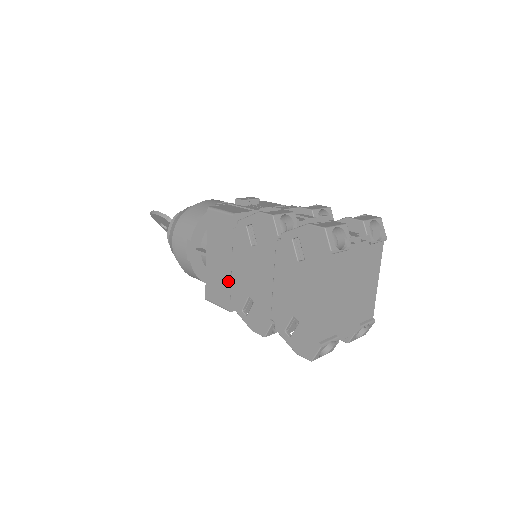
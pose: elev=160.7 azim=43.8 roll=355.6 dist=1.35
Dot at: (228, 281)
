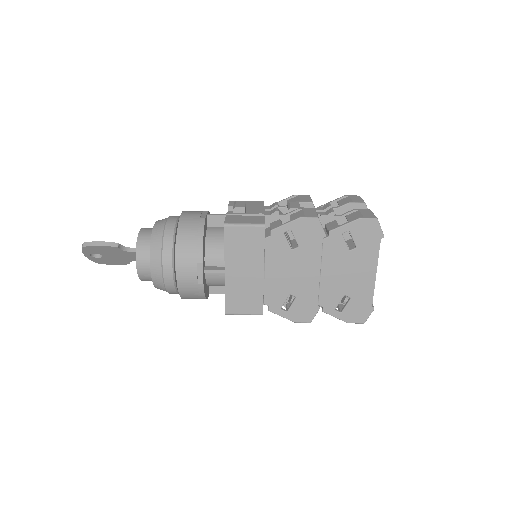
Dot at: (260, 288)
